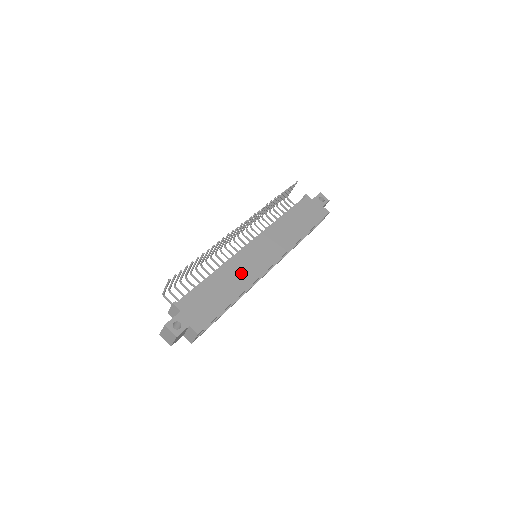
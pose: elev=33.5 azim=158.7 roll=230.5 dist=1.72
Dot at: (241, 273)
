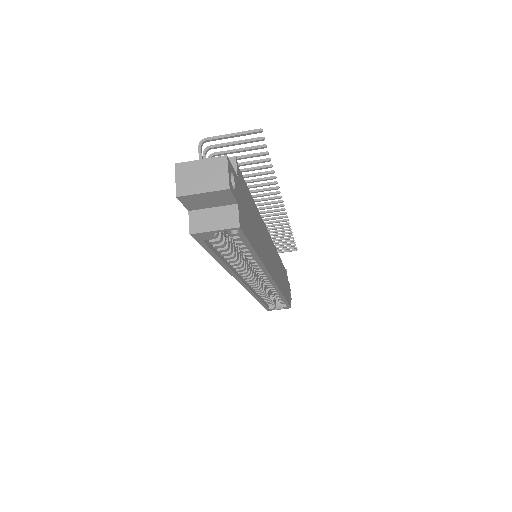
Dot at: (265, 245)
